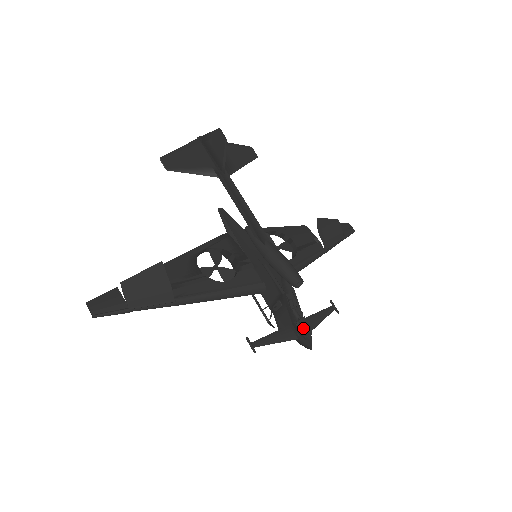
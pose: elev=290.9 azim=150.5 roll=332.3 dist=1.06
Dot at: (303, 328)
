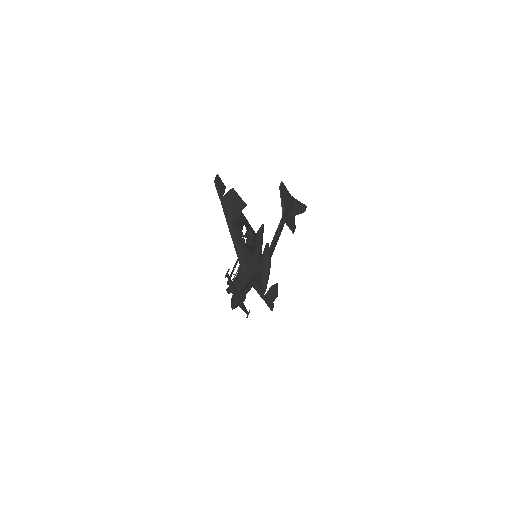
Dot at: (242, 298)
